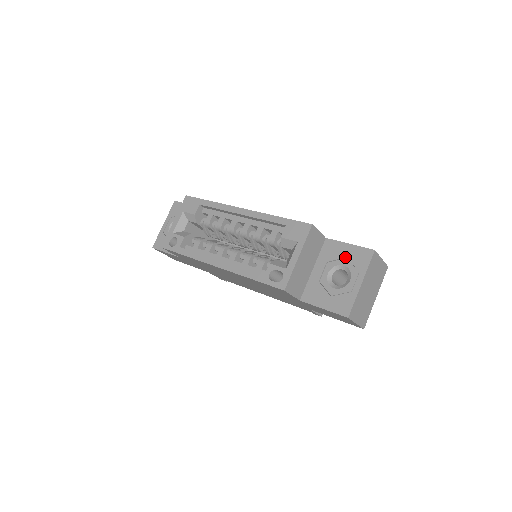
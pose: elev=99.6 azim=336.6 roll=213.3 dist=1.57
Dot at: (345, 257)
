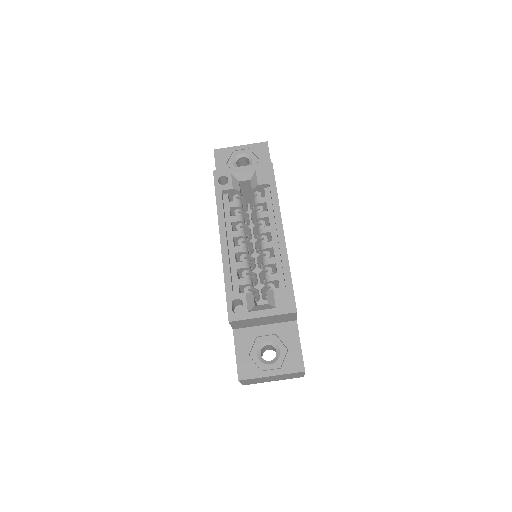
Dot at: (288, 348)
